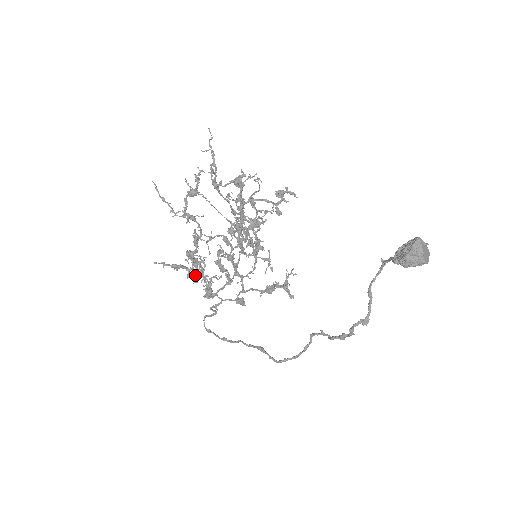
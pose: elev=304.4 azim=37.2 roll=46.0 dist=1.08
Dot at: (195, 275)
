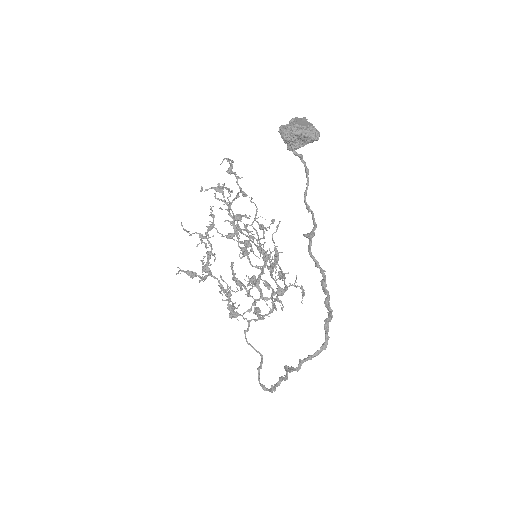
Dot at: (205, 279)
